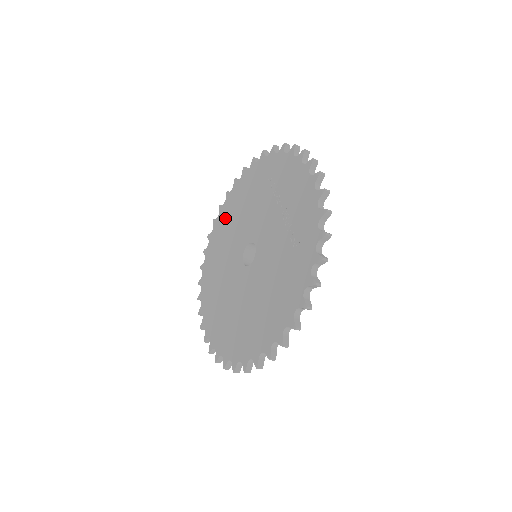
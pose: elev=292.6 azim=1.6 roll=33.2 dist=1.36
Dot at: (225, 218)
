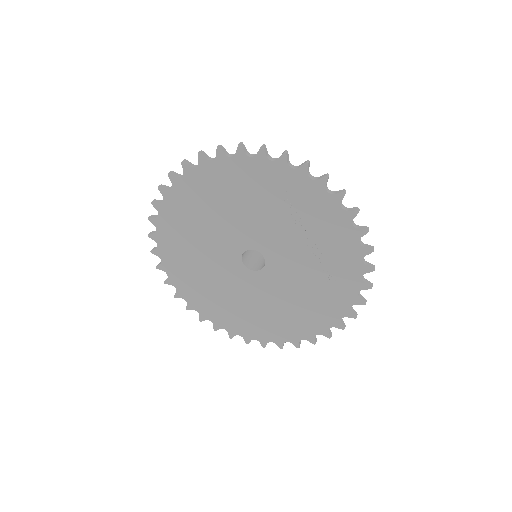
Dot at: (191, 199)
